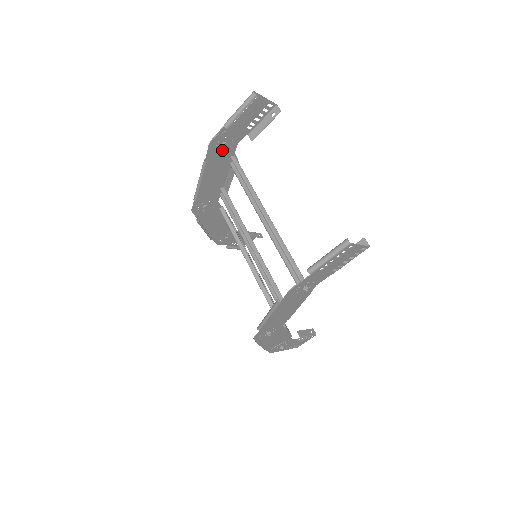
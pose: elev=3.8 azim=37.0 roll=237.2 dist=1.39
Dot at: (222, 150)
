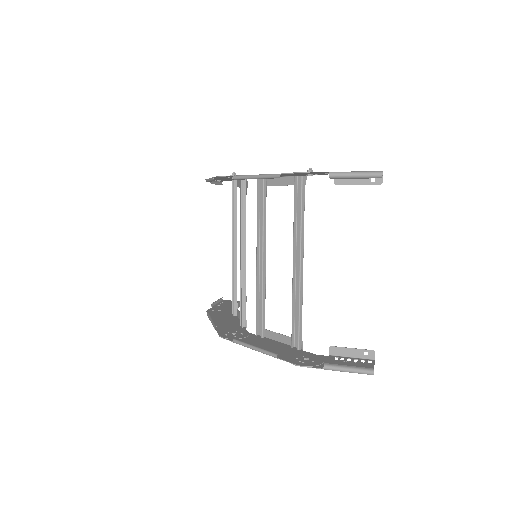
Dot at: (302, 174)
